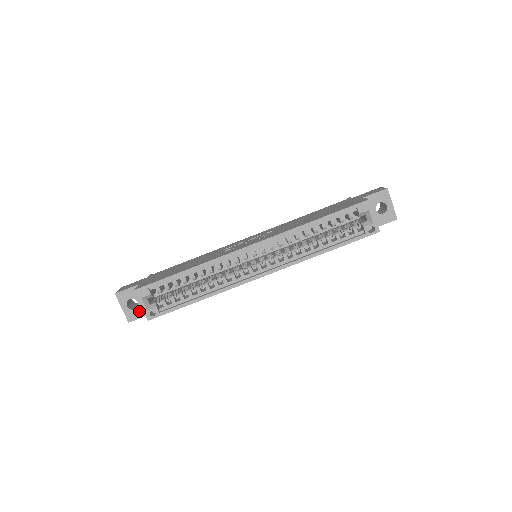
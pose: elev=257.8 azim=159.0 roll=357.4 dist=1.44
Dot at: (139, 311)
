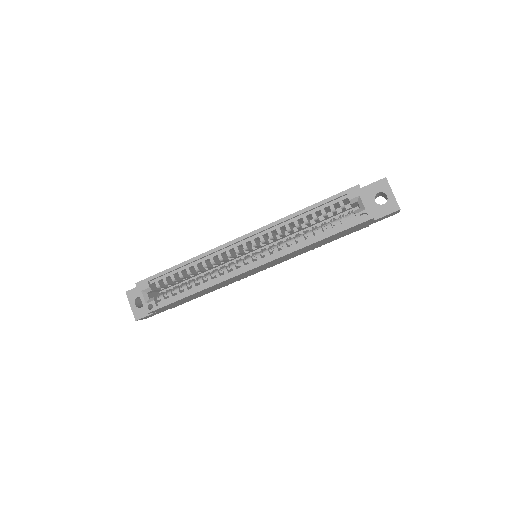
Dot at: occluded
